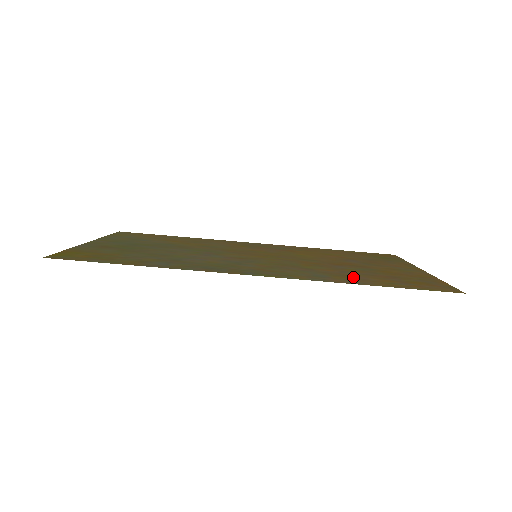
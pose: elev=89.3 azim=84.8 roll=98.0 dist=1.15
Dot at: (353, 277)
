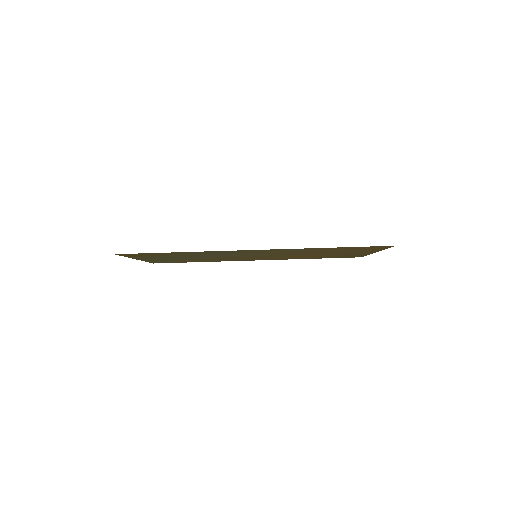
Dot at: occluded
